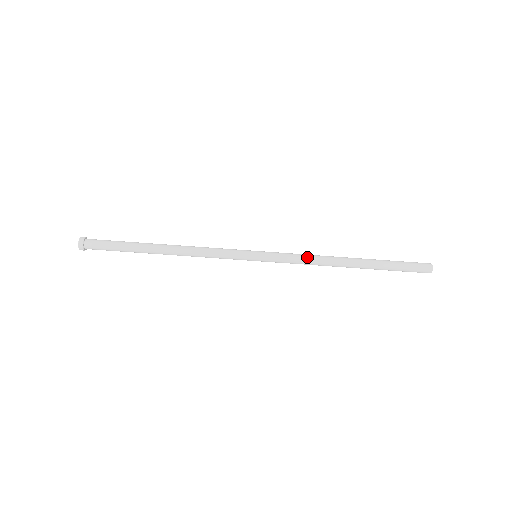
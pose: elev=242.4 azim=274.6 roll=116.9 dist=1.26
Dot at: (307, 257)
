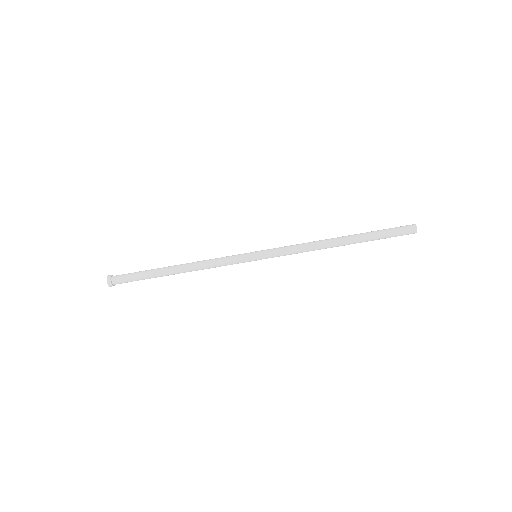
Dot at: (300, 246)
